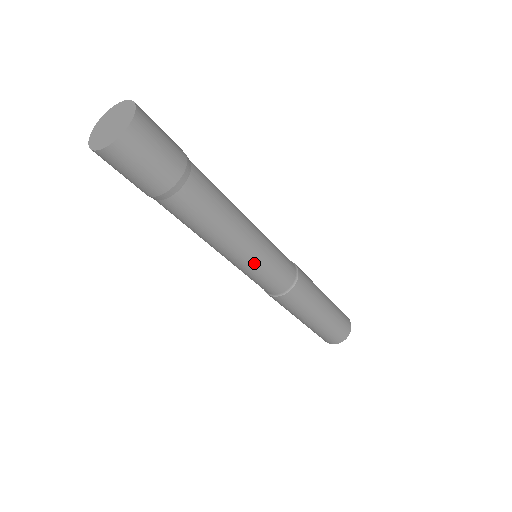
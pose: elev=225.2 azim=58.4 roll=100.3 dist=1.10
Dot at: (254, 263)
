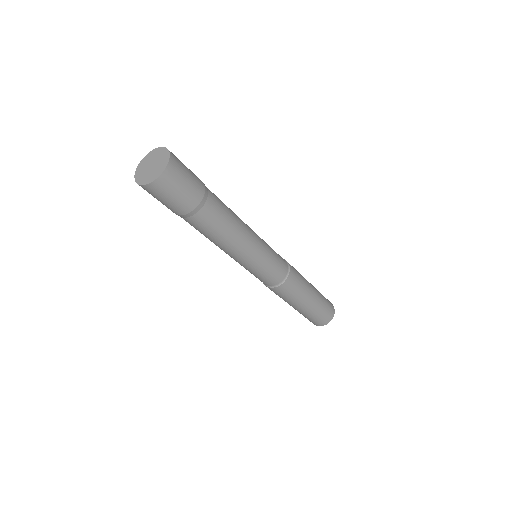
Dot at: (261, 254)
